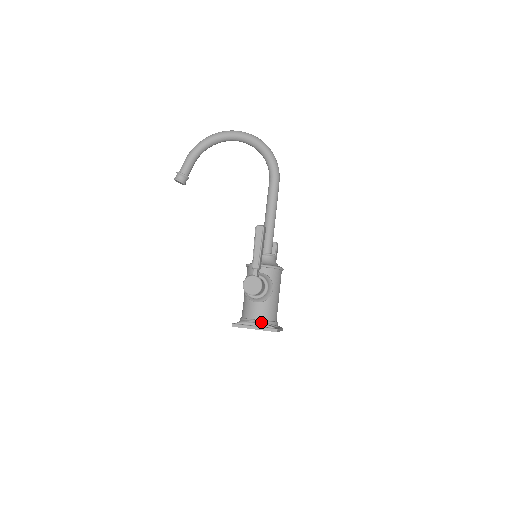
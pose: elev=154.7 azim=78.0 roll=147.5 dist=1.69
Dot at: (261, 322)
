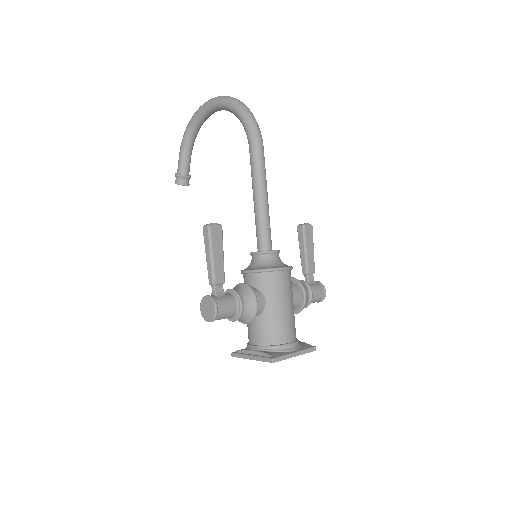
Dot at: (259, 349)
